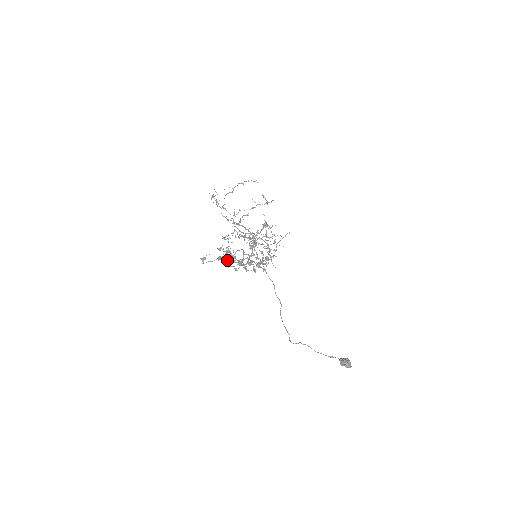
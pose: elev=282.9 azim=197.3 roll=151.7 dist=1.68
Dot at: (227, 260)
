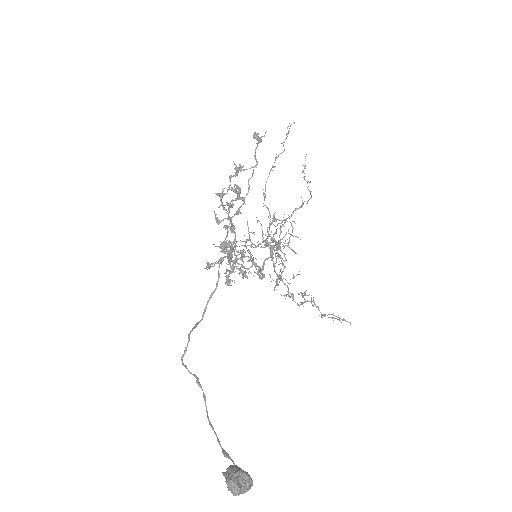
Dot at: (229, 270)
